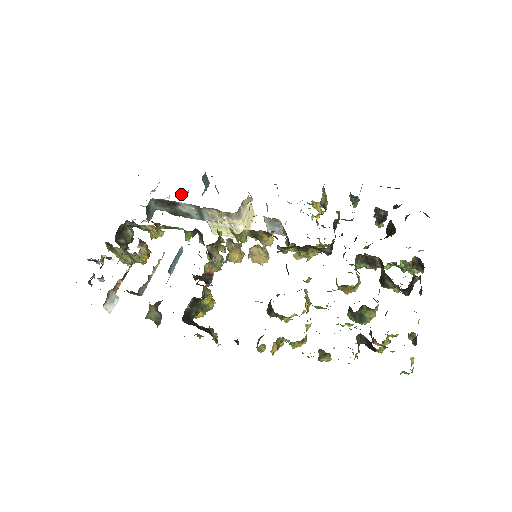
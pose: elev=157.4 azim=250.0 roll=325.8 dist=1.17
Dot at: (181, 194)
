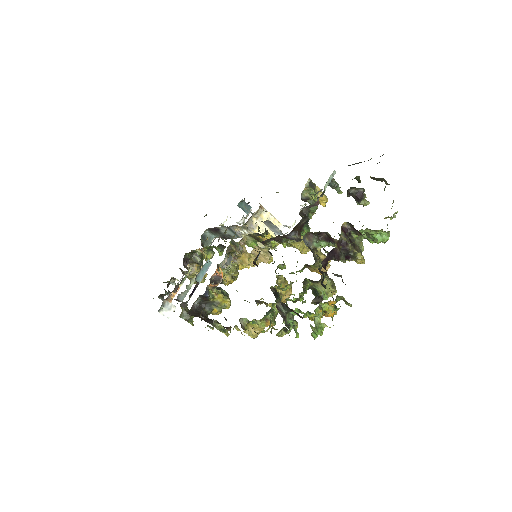
Dot at: (237, 222)
